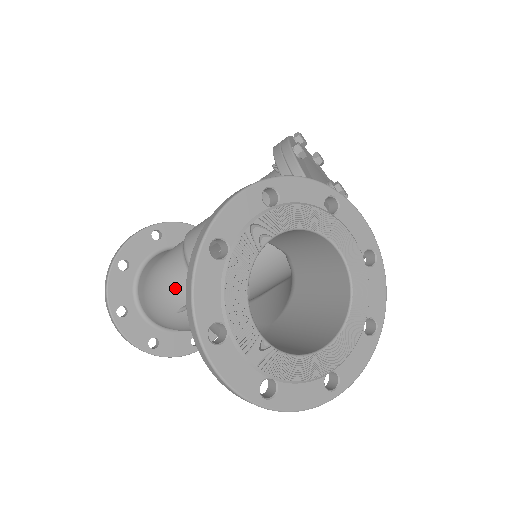
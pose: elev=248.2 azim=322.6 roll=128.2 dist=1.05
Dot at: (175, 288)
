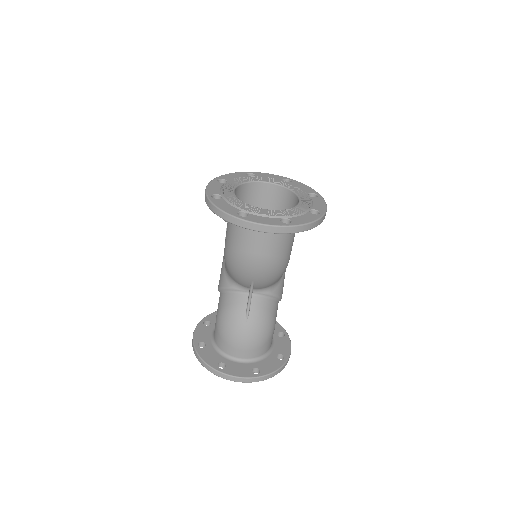
Dot at: (234, 307)
